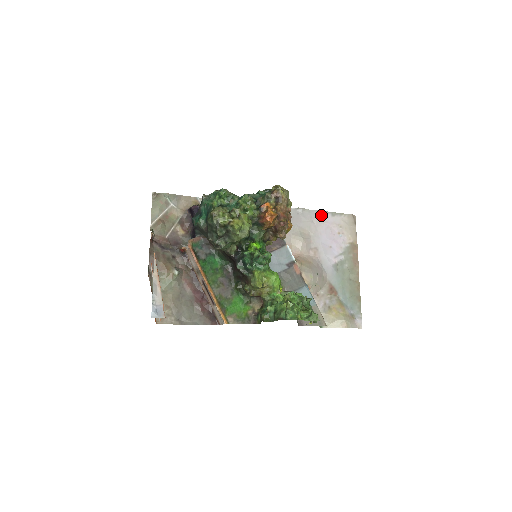
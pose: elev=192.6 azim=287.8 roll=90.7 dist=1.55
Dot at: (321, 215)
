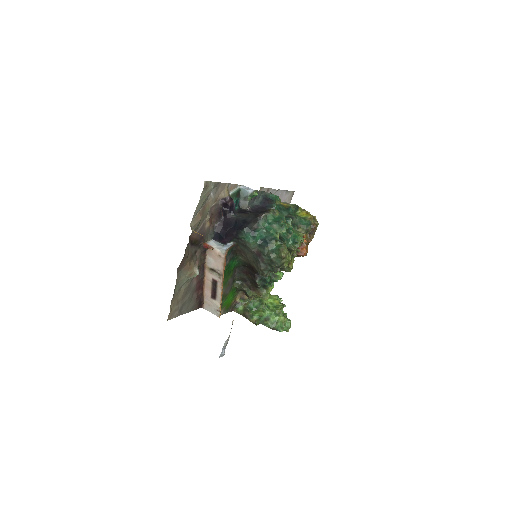
Dot at: (282, 194)
